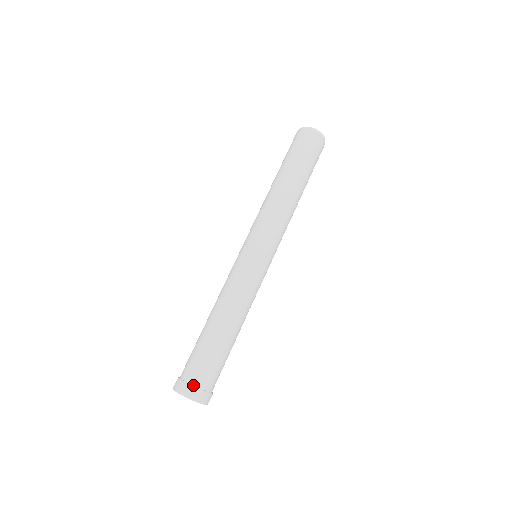
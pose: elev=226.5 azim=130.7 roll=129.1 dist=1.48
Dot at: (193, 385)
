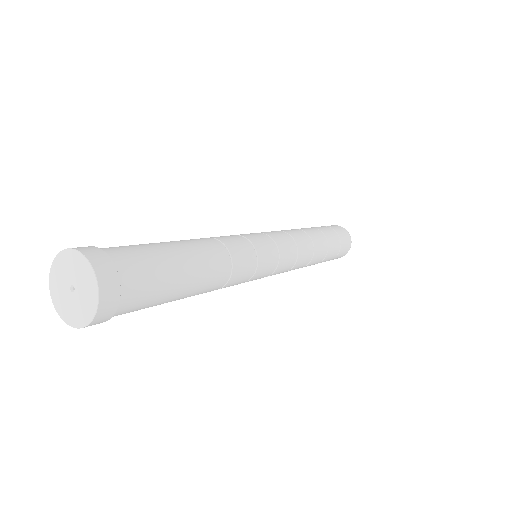
Dot at: (101, 252)
